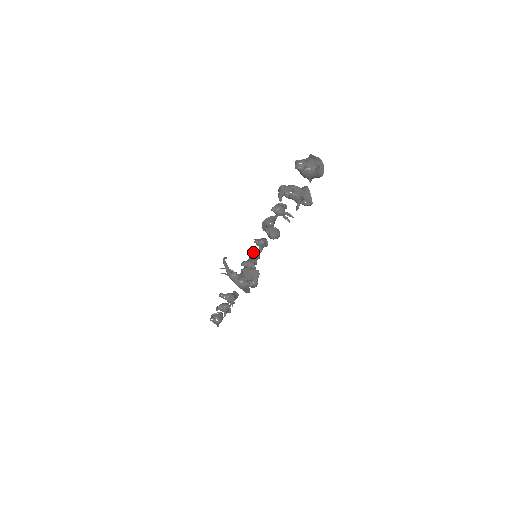
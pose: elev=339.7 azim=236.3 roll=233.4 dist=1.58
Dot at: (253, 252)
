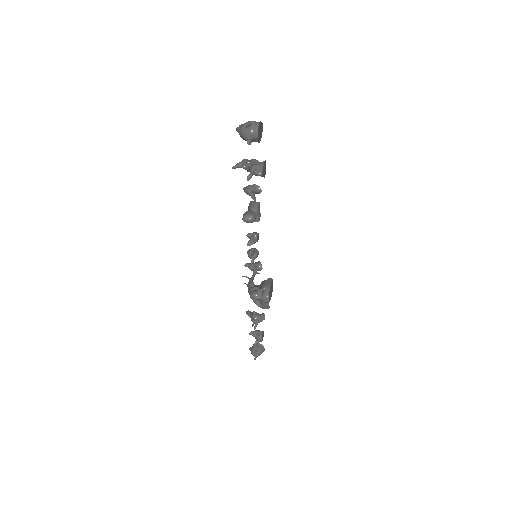
Dot at: (250, 249)
